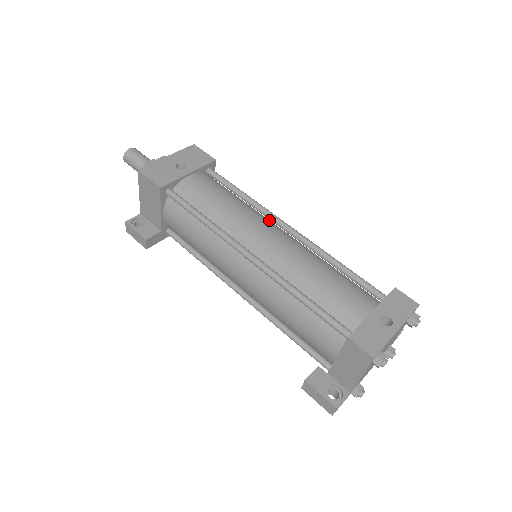
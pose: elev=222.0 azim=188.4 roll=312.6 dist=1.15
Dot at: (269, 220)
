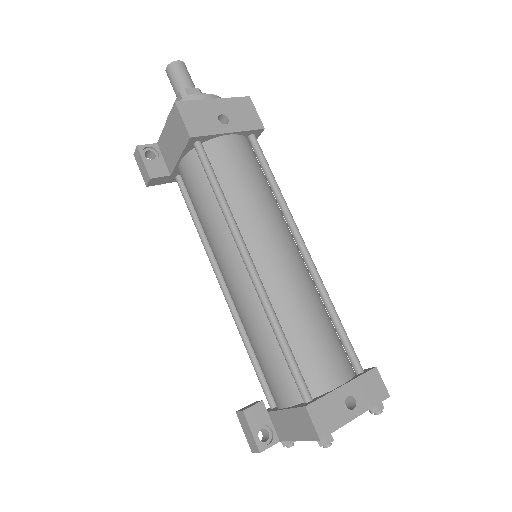
Dot at: (288, 228)
